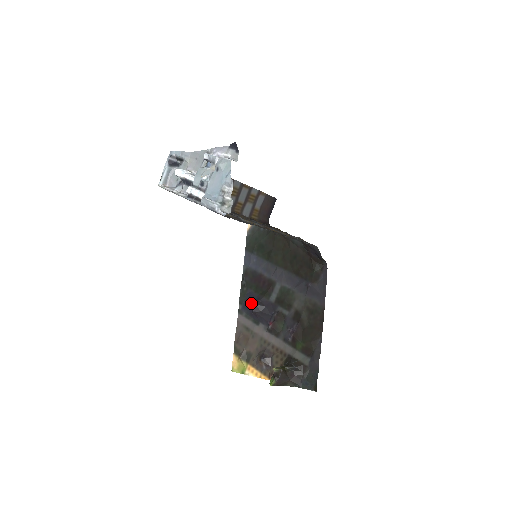
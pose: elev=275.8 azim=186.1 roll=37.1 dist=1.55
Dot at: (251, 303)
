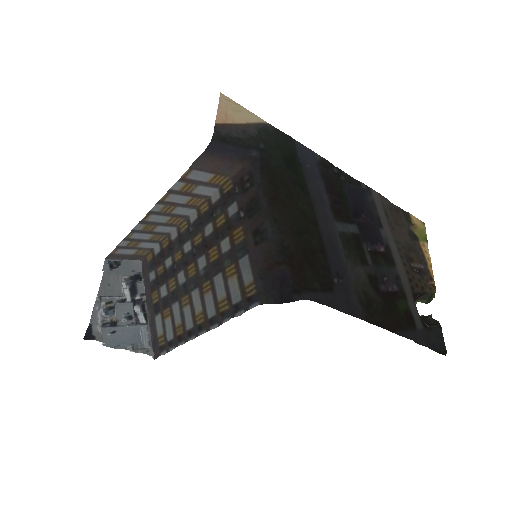
Dot at: (356, 203)
